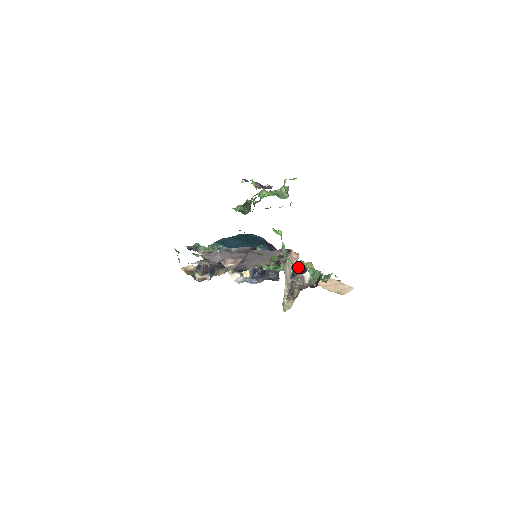
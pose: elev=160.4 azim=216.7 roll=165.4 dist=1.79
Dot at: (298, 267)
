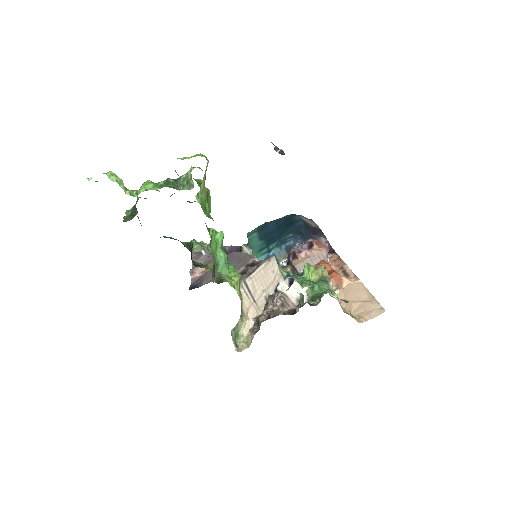
Dot at: (286, 278)
